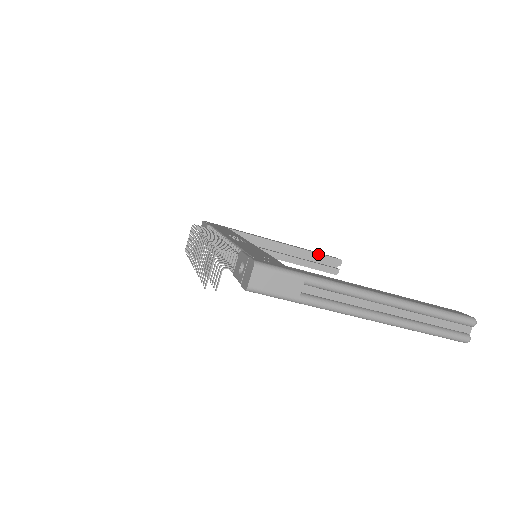
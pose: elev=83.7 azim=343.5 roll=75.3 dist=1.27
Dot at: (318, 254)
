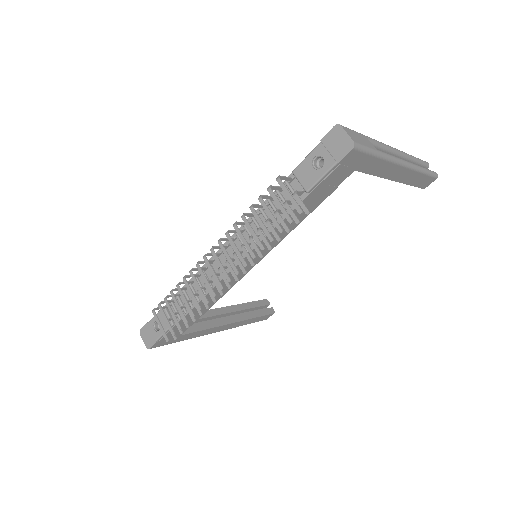
Dot at: (250, 303)
